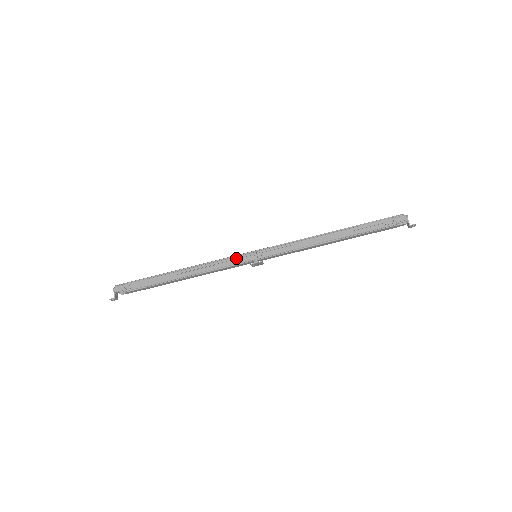
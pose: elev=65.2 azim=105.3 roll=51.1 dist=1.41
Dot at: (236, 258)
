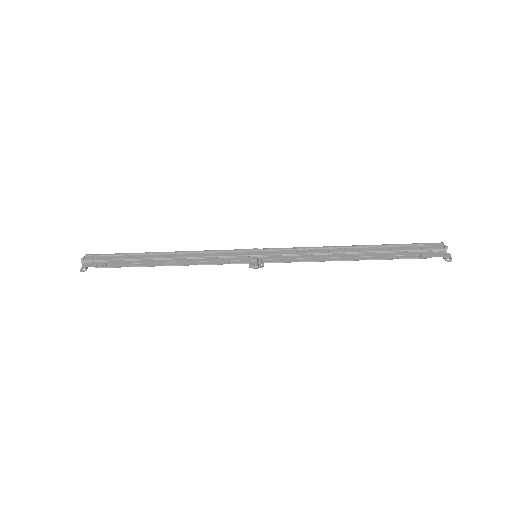
Dot at: (232, 259)
